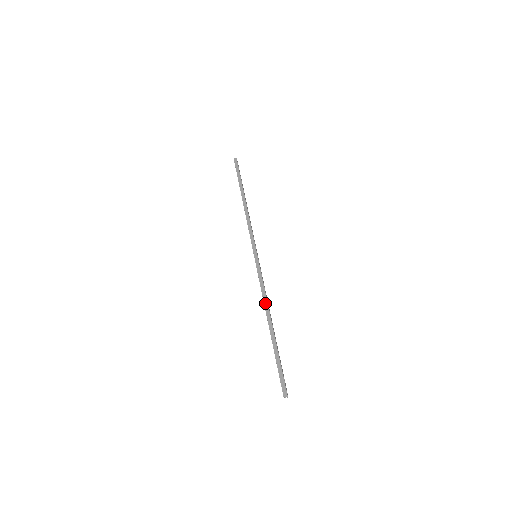
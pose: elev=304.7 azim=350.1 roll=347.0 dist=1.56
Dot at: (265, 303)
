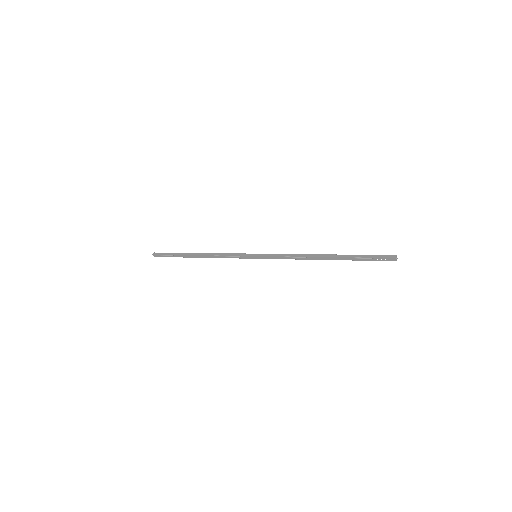
Dot at: (304, 256)
